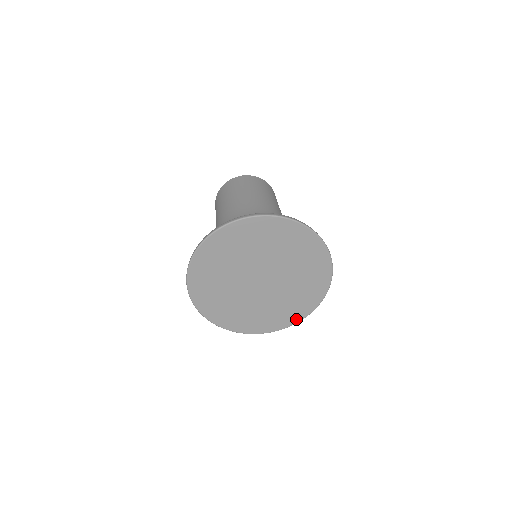
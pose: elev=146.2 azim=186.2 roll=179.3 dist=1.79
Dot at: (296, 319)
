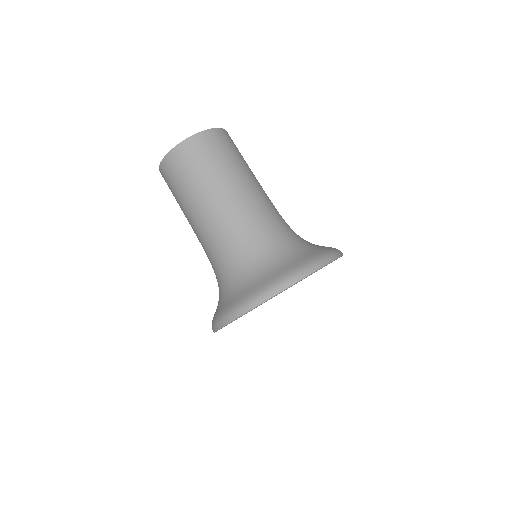
Dot at: occluded
